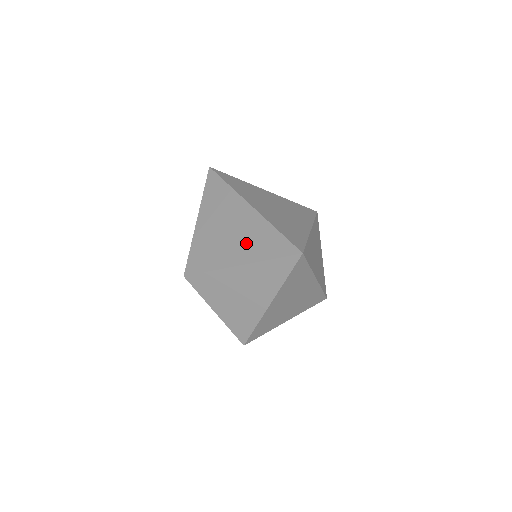
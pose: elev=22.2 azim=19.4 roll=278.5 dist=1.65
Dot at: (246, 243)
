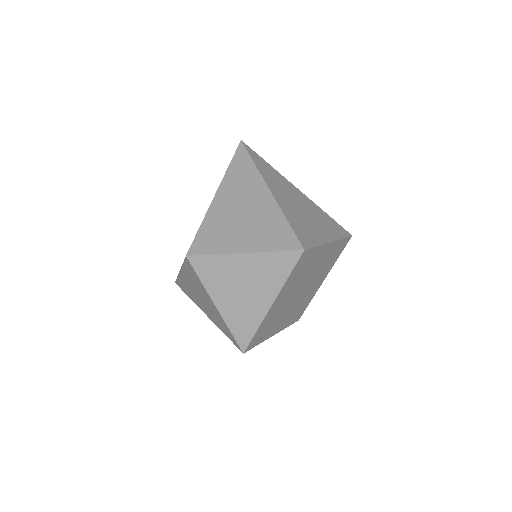
Dot at: occluded
